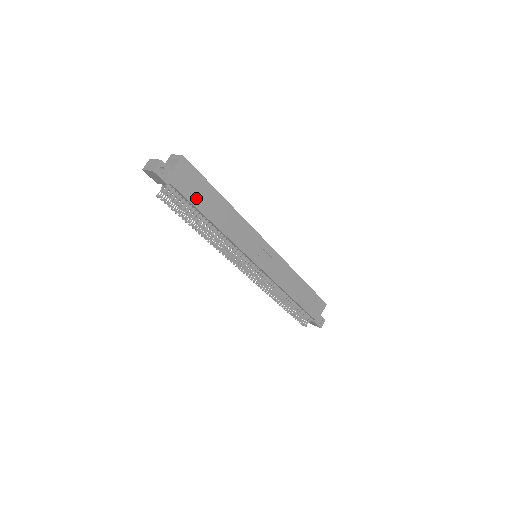
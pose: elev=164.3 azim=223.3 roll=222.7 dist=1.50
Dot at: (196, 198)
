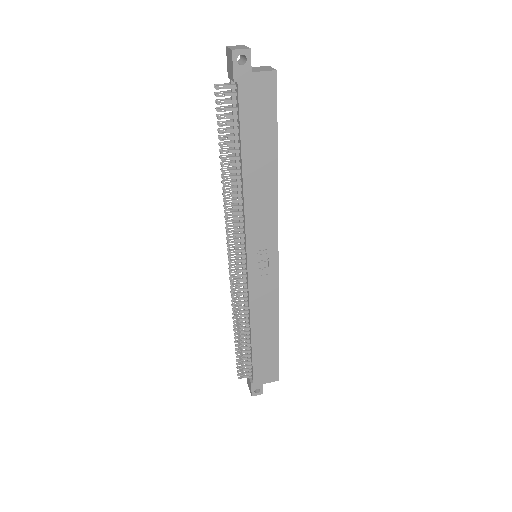
Dot at: (250, 127)
